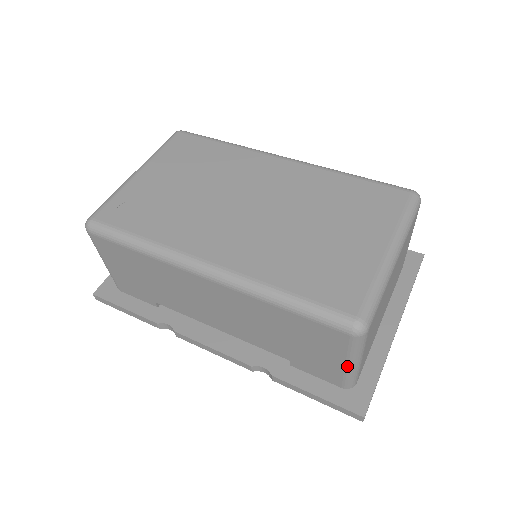
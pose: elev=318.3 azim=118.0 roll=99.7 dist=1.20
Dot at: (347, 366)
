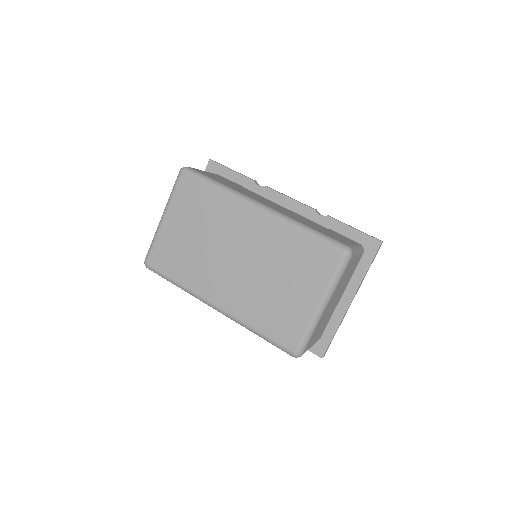
Dot at: occluded
